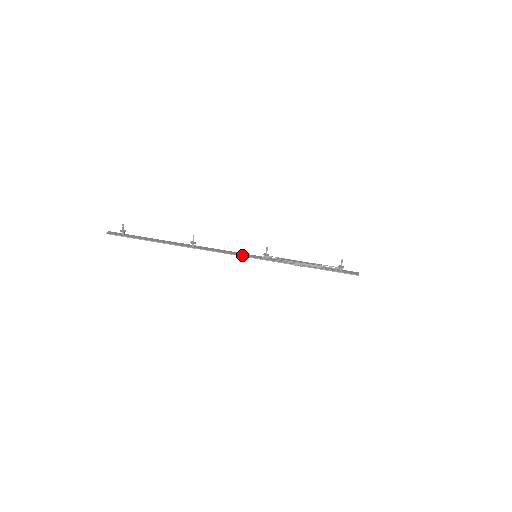
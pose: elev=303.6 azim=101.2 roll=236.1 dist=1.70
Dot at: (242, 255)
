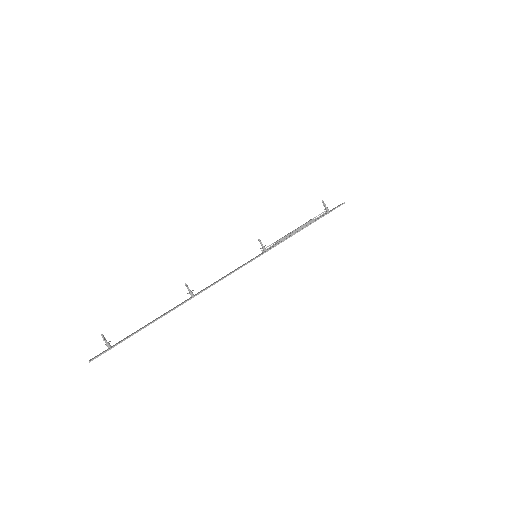
Dot at: (244, 264)
